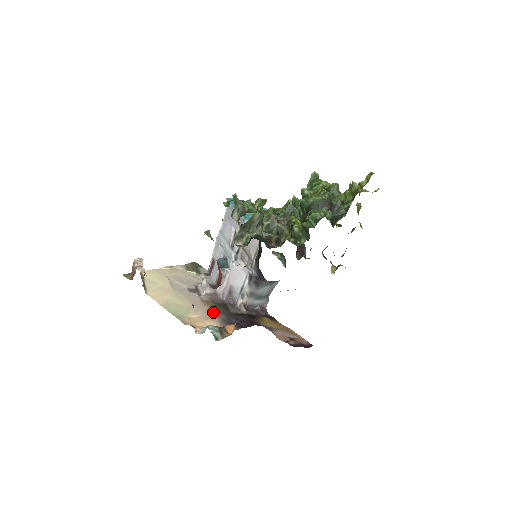
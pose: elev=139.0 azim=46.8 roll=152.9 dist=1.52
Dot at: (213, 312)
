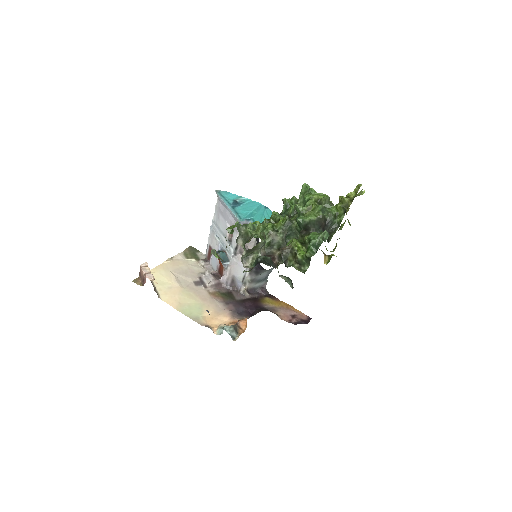
Dot at: (222, 304)
